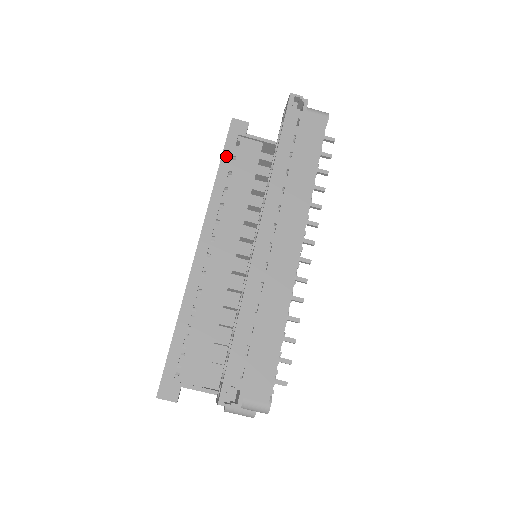
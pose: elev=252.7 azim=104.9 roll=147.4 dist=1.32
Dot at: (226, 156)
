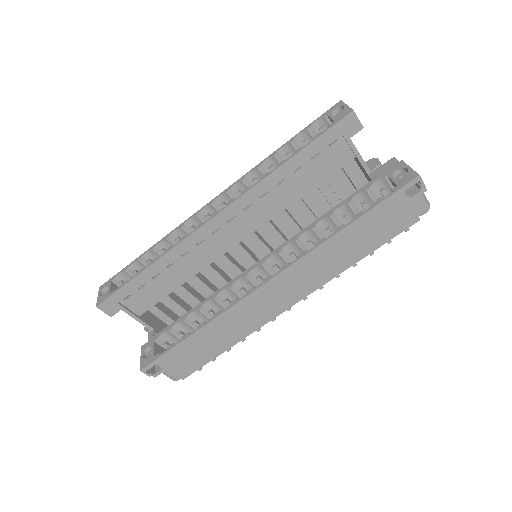
Dot at: (310, 149)
